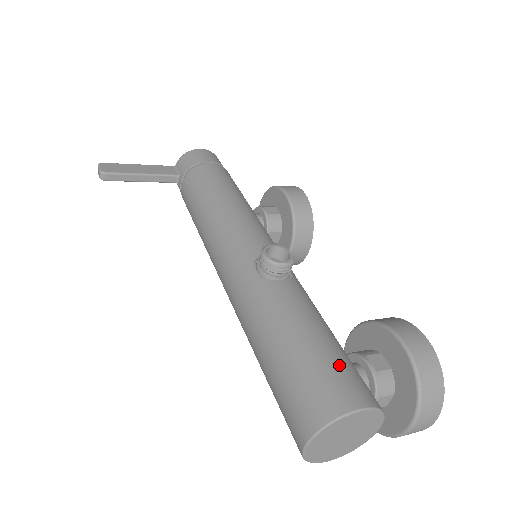
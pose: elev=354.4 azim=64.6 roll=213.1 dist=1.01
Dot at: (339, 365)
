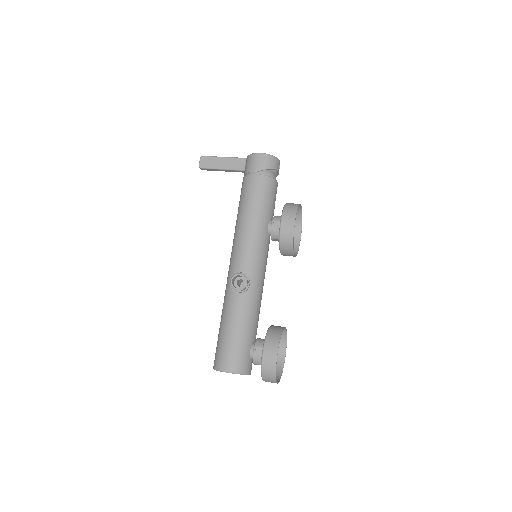
Dot at: (232, 350)
